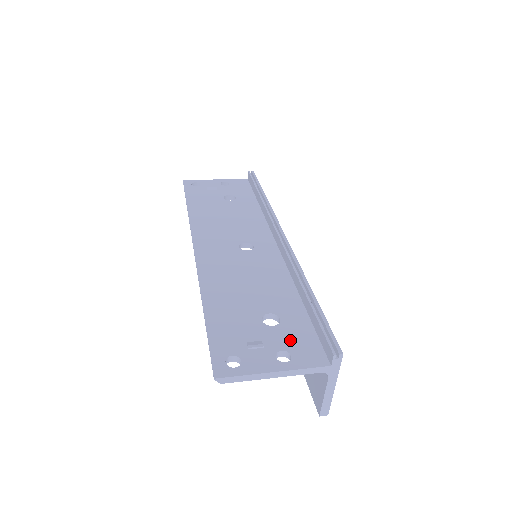
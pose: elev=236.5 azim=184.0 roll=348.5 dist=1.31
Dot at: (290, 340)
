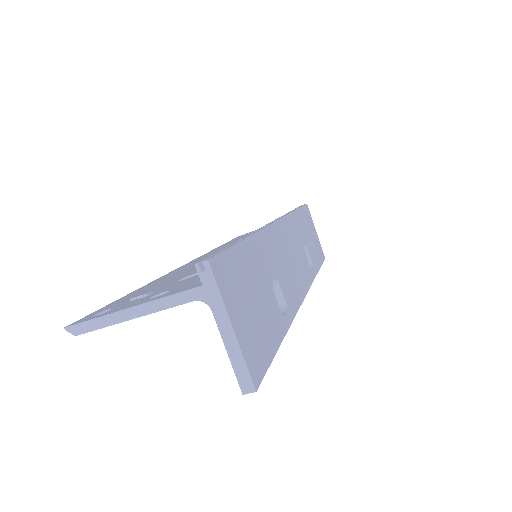
Dot at: (185, 283)
